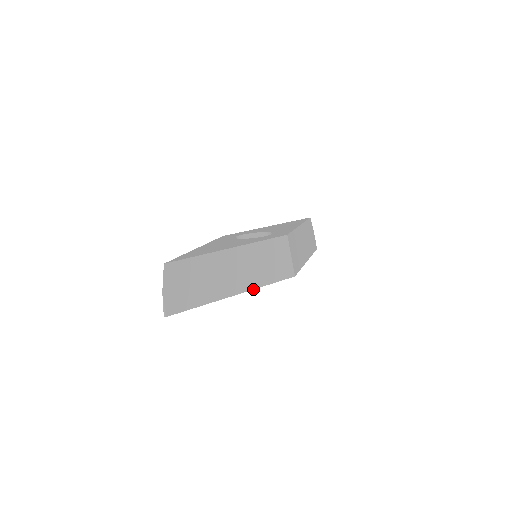
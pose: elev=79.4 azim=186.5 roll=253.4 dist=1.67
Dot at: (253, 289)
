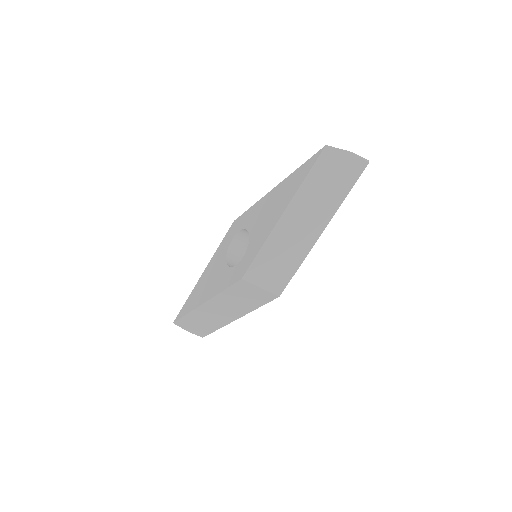
Dot at: occluded
